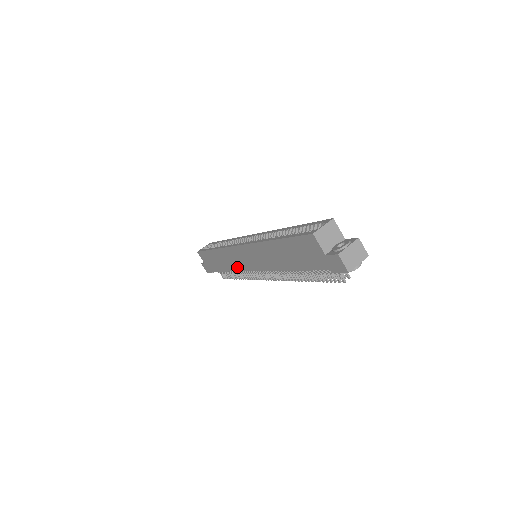
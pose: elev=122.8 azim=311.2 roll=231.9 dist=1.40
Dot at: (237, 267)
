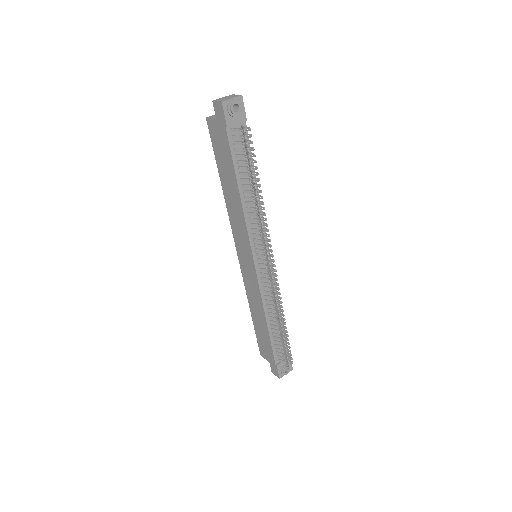
Dot at: (258, 293)
